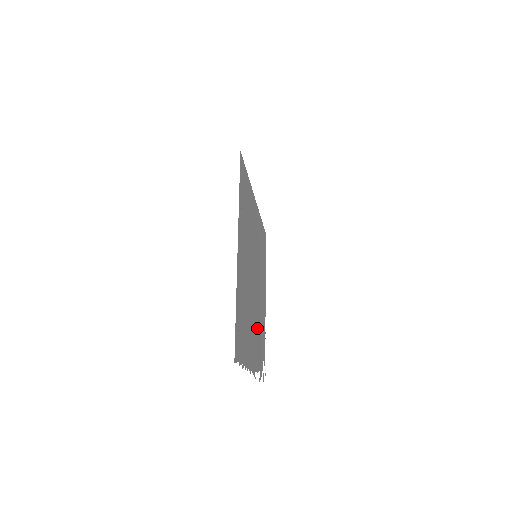
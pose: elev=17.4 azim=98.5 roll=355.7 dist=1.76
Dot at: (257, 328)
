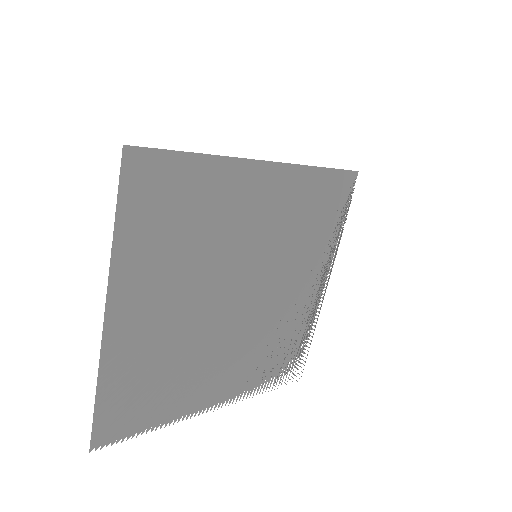
Dot at: (251, 346)
